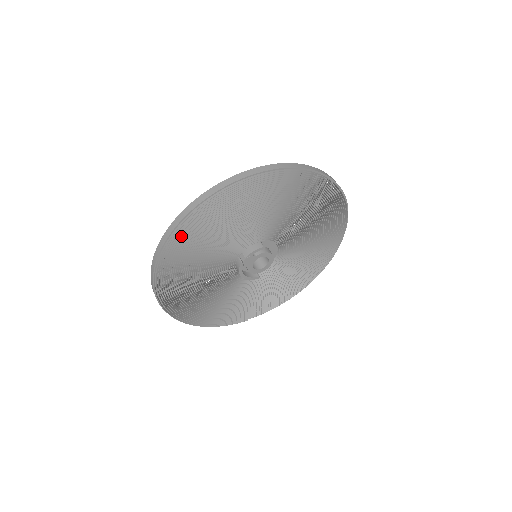
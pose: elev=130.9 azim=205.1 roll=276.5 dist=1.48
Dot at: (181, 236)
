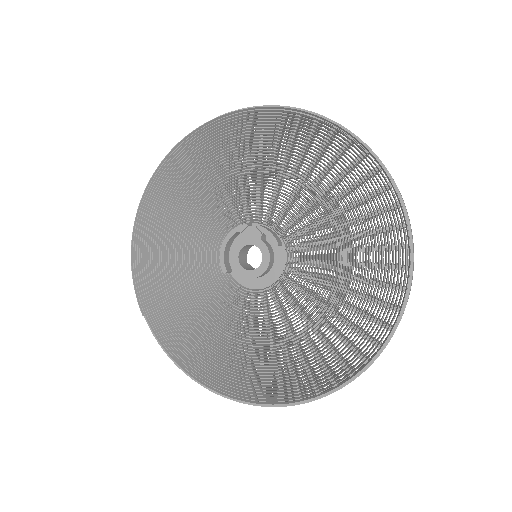
Dot at: (274, 118)
